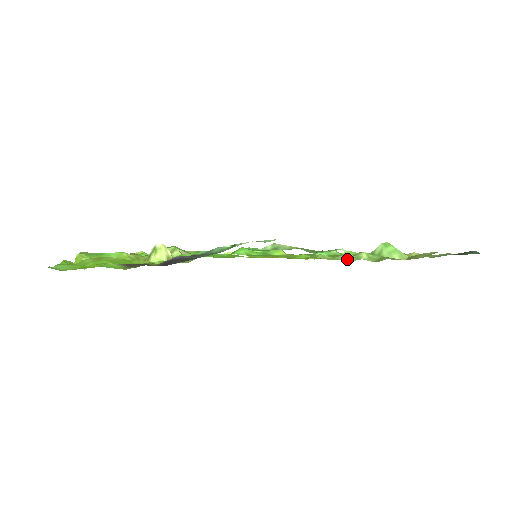
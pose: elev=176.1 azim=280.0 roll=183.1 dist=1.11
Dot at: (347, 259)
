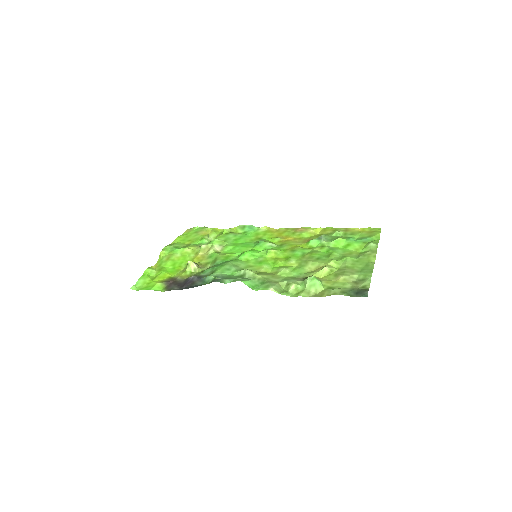
Dot at: (285, 286)
